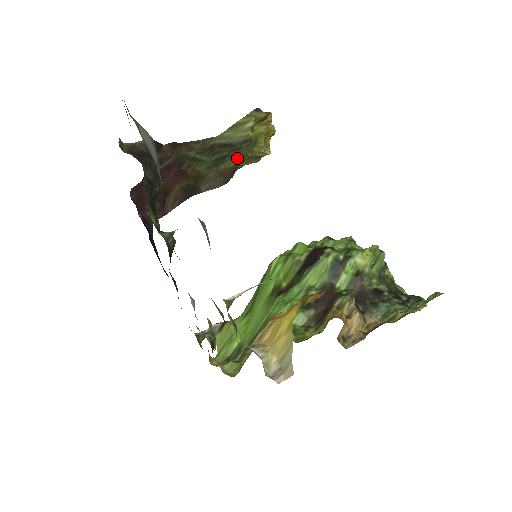
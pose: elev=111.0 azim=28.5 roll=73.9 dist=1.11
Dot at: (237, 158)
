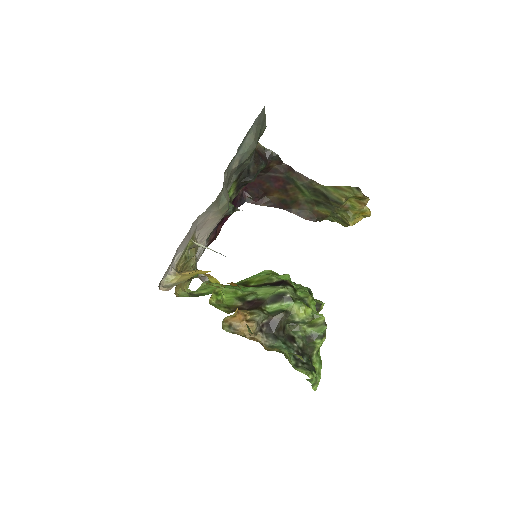
Dot at: (330, 211)
